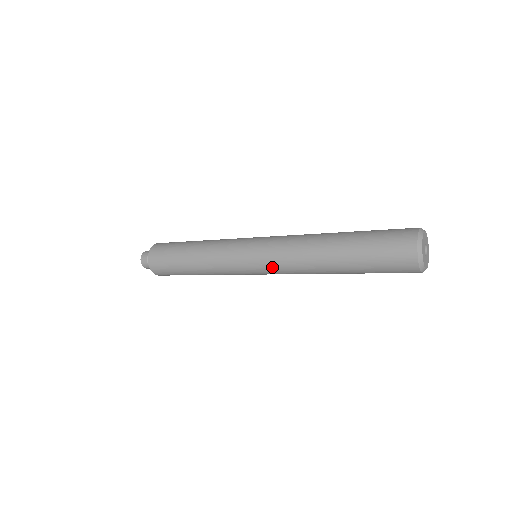
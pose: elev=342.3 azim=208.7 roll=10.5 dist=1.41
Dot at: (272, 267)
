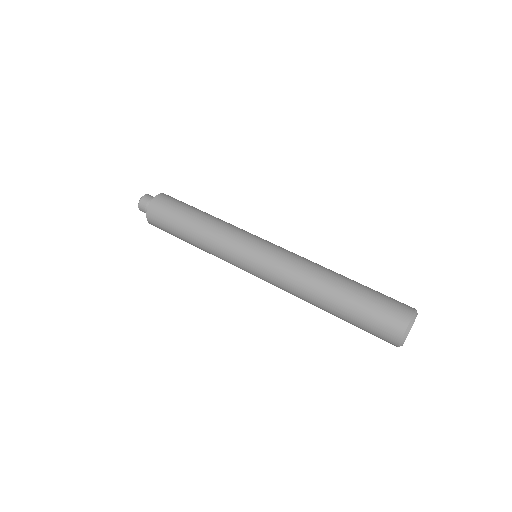
Dot at: occluded
